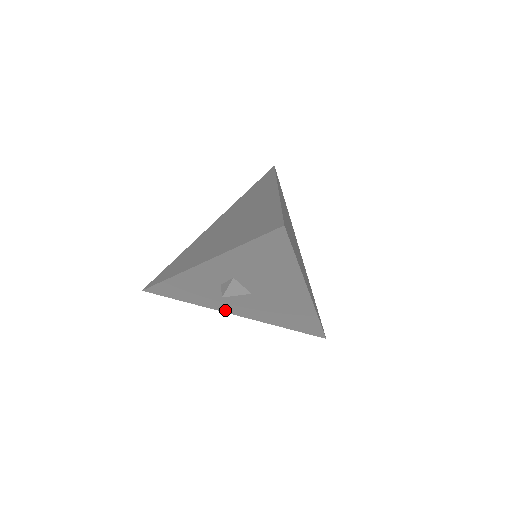
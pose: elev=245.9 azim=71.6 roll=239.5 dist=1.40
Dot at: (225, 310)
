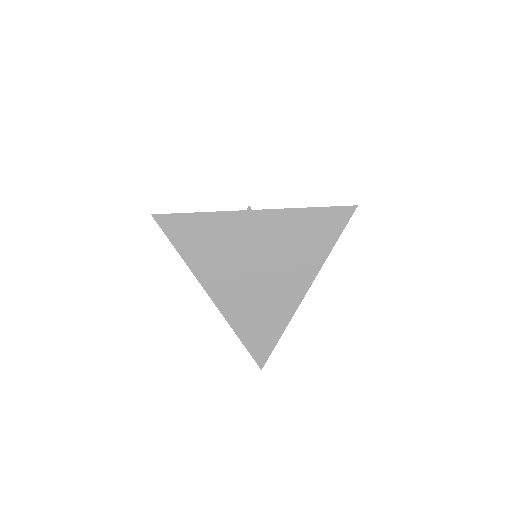
Dot at: occluded
